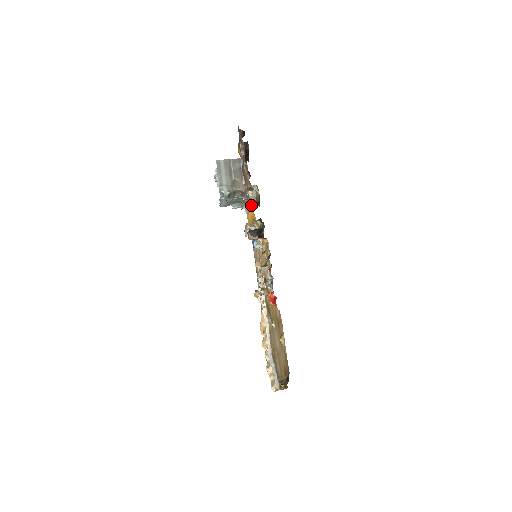
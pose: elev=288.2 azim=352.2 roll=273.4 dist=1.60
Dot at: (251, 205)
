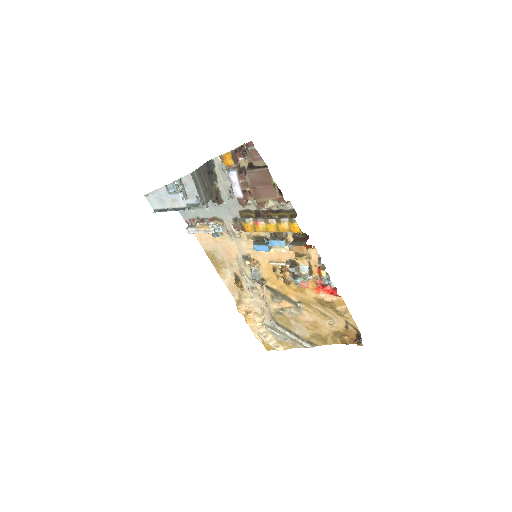
Dot at: (284, 220)
